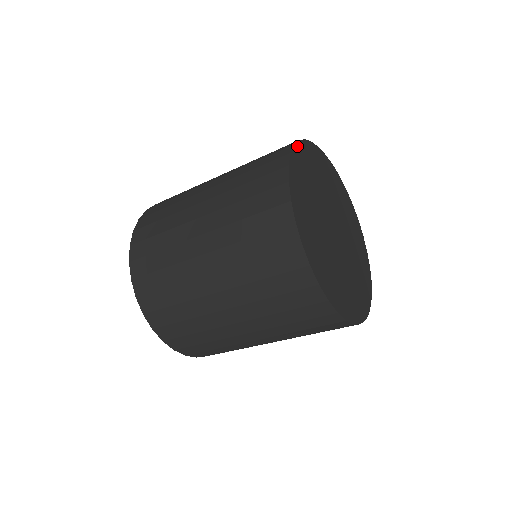
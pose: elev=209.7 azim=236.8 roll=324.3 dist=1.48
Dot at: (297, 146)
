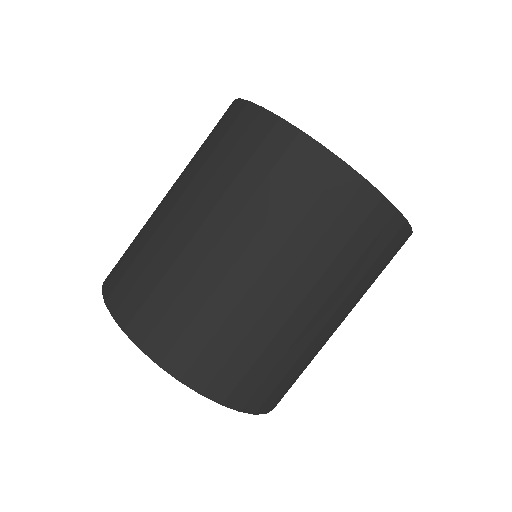
Dot at: occluded
